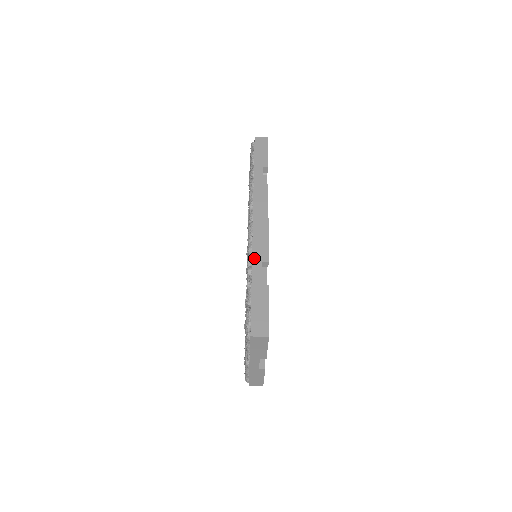
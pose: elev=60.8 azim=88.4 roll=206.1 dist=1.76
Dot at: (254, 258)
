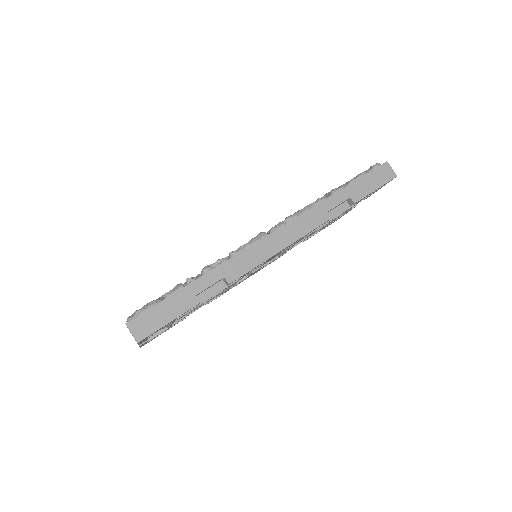
Dot at: (224, 265)
